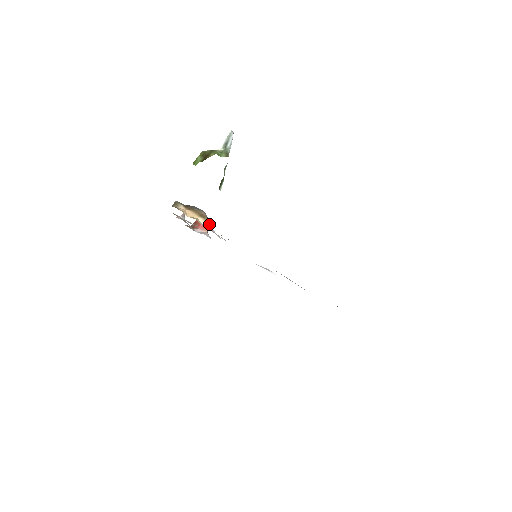
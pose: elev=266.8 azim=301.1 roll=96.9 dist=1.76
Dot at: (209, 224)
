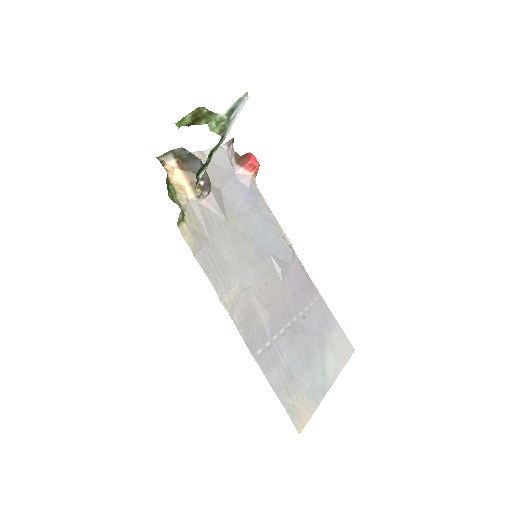
Dot at: (202, 196)
